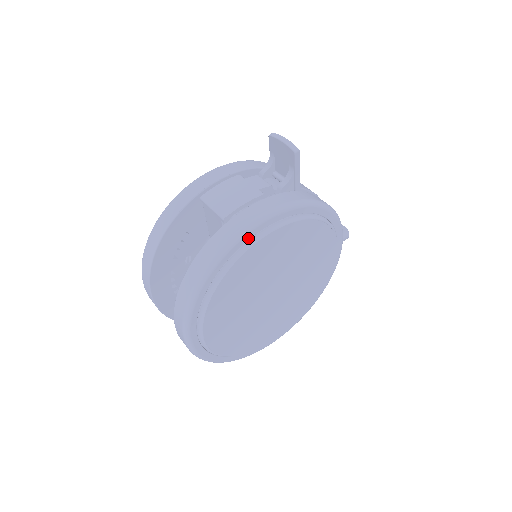
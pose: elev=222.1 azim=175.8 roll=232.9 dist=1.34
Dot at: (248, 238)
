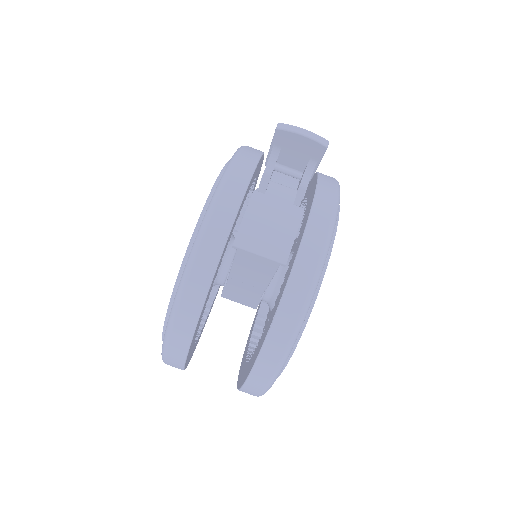
Dot at: occluded
